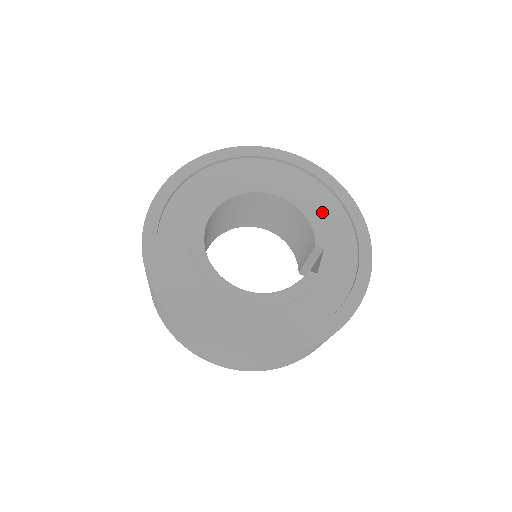
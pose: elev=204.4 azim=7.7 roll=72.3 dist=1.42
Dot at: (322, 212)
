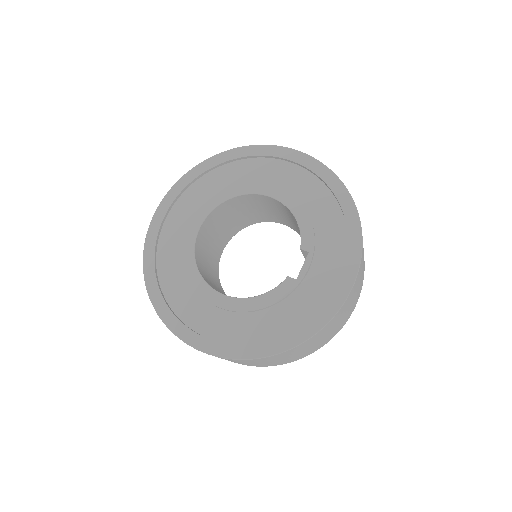
Dot at: (315, 212)
